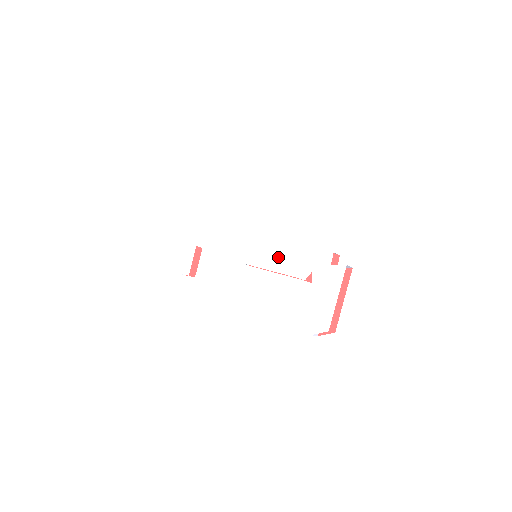
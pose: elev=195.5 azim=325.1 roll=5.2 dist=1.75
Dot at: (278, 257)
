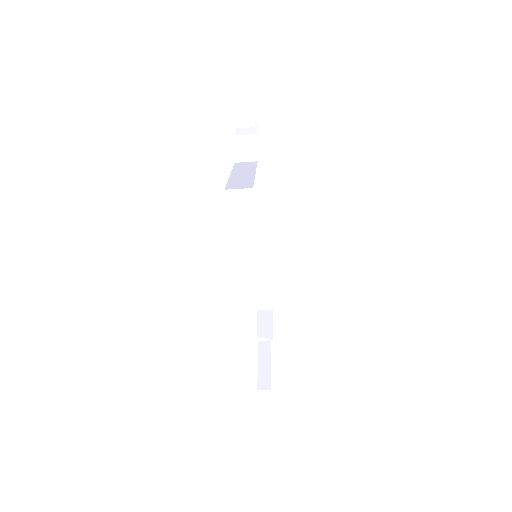
Dot at: occluded
